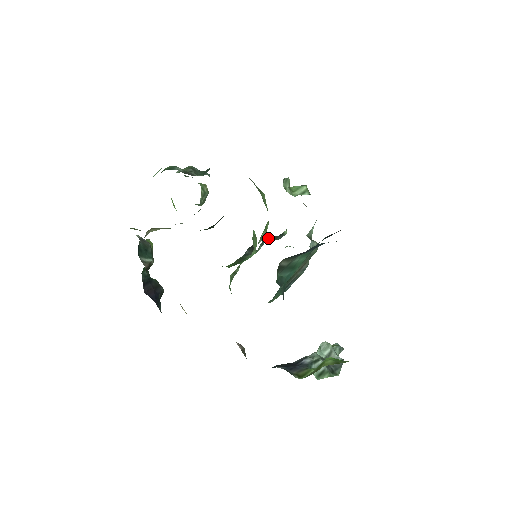
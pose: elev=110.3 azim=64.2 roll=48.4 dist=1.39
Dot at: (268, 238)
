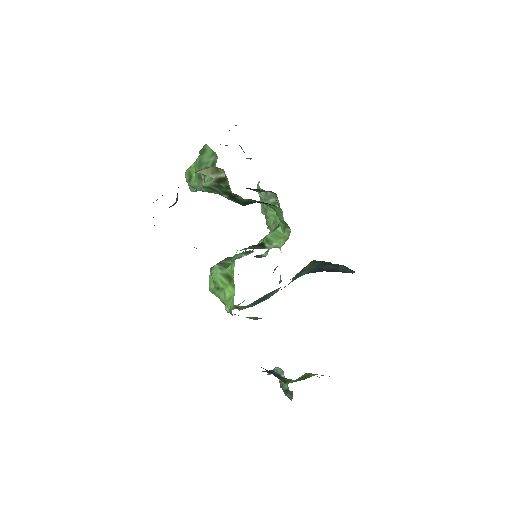
Dot at: (253, 251)
